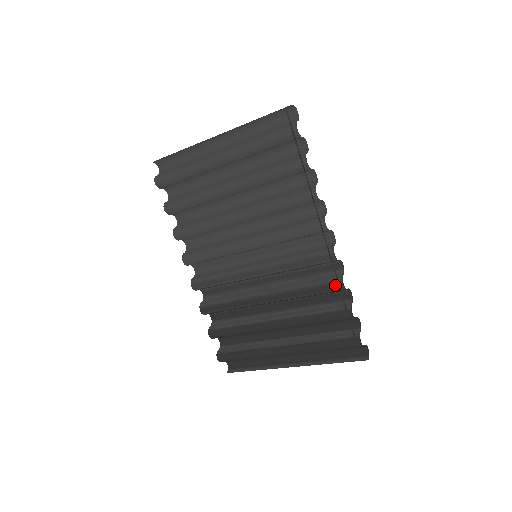
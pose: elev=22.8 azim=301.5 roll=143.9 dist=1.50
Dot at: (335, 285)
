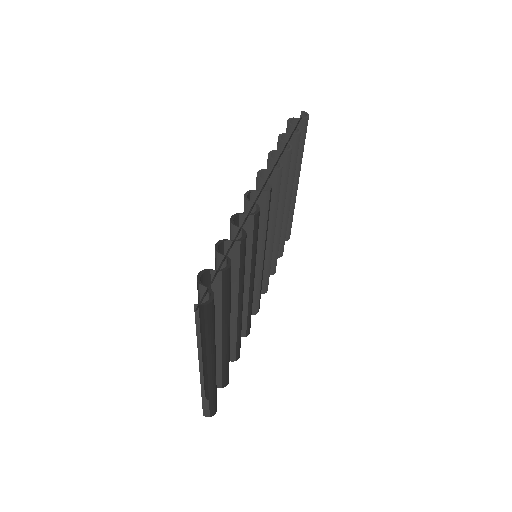
Dot at: occluded
